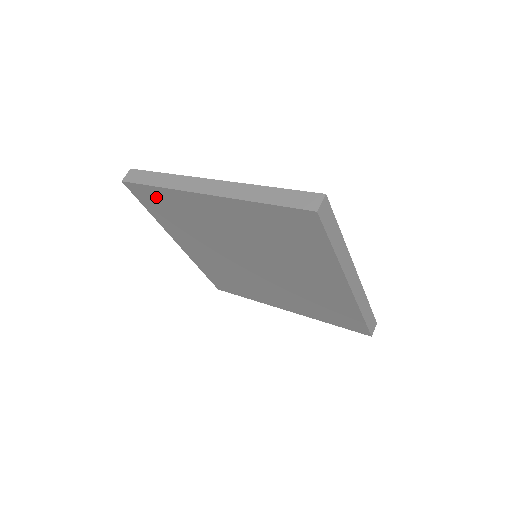
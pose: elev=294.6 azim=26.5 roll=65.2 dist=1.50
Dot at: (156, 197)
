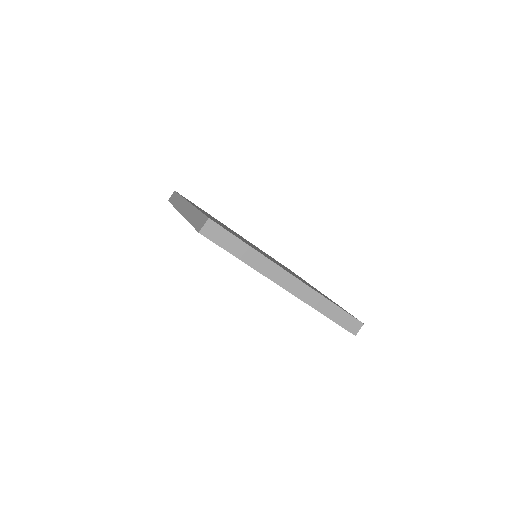
Dot at: occluded
